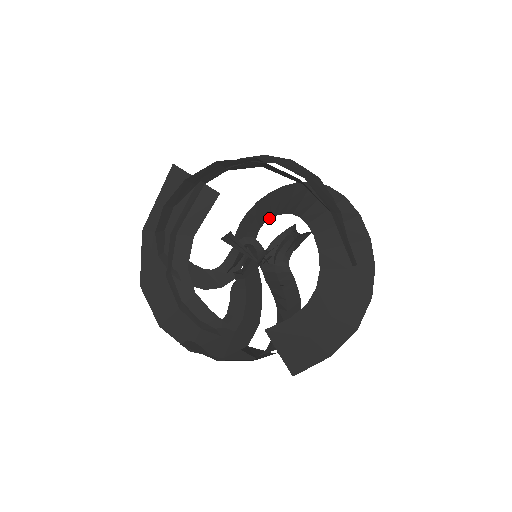
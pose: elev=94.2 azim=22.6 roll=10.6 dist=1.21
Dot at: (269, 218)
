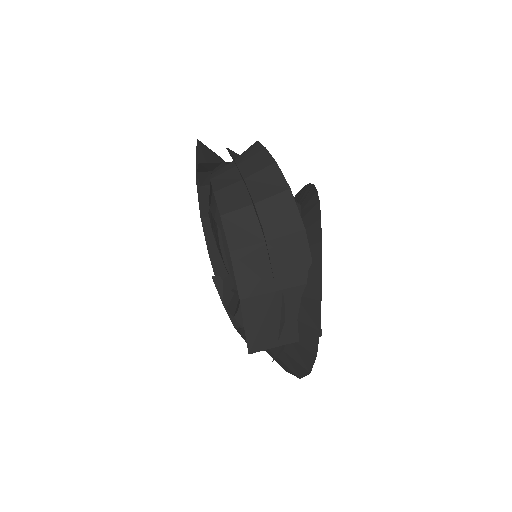
Dot at: occluded
